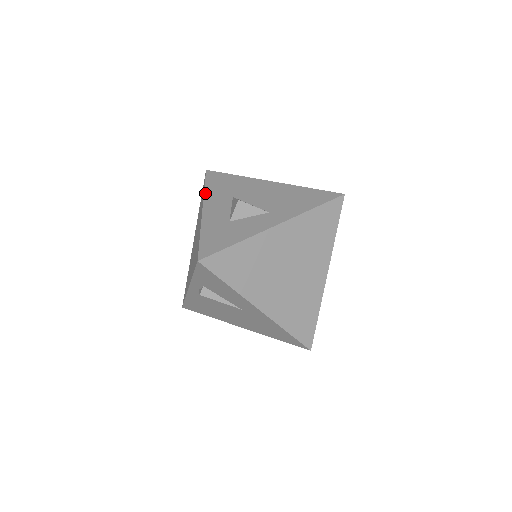
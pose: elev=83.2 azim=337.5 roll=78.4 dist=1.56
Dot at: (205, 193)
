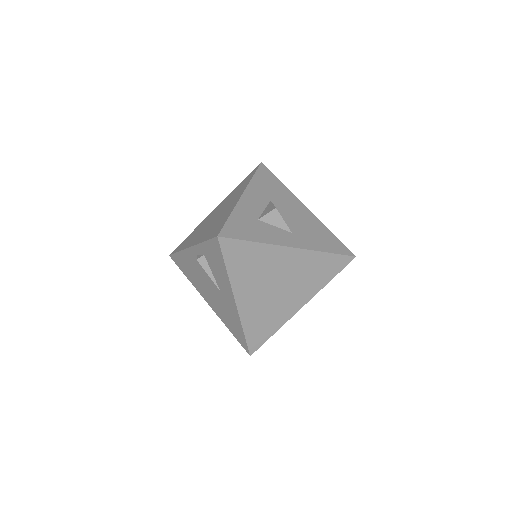
Dot at: (251, 182)
